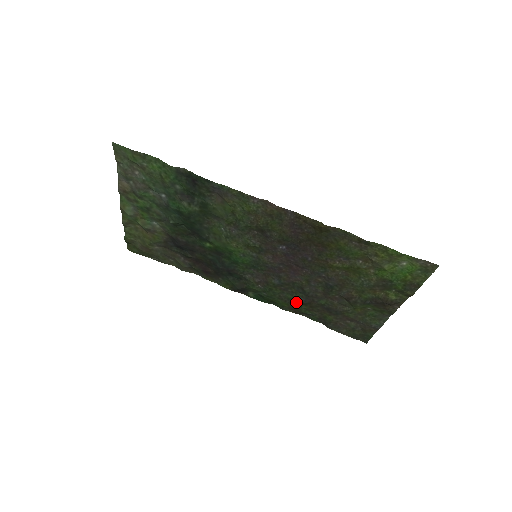
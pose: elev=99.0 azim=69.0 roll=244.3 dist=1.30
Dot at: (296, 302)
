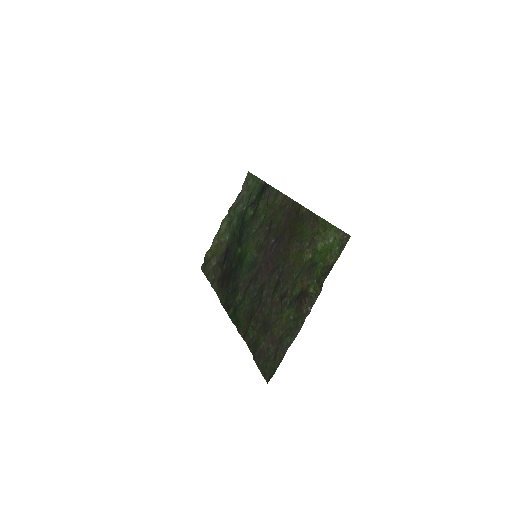
Dot at: (251, 316)
